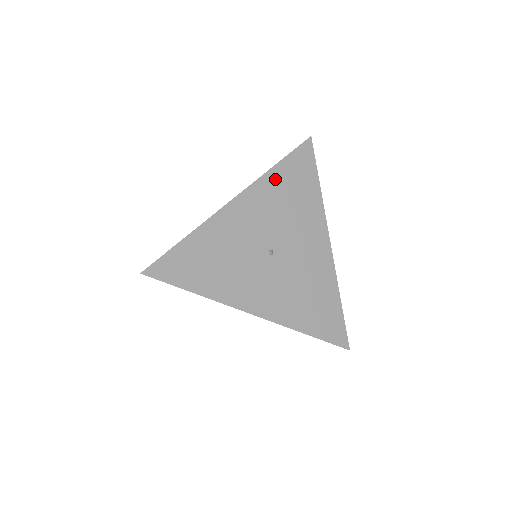
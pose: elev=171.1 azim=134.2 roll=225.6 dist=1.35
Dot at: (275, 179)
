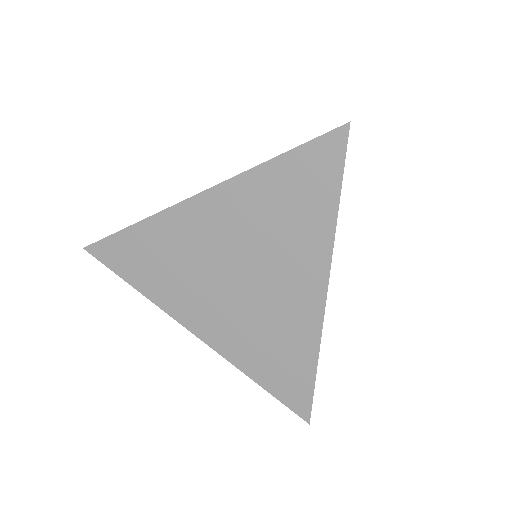
Dot at: occluded
